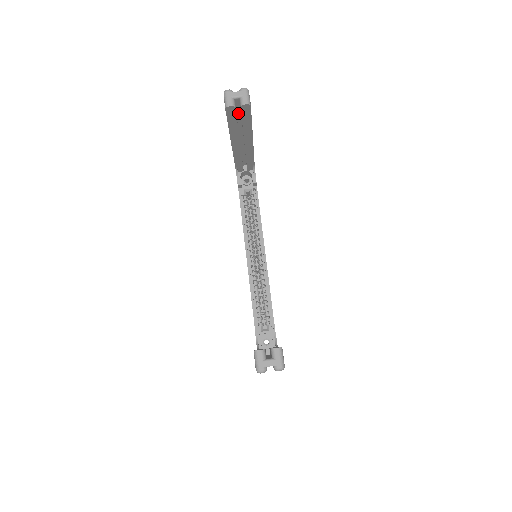
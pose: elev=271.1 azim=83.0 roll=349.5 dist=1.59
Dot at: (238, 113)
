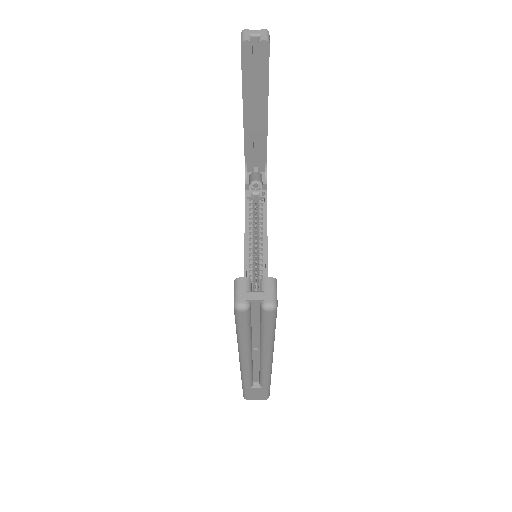
Dot at: (255, 65)
